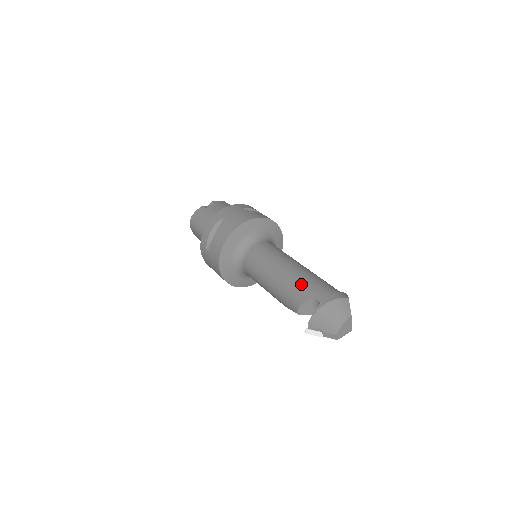
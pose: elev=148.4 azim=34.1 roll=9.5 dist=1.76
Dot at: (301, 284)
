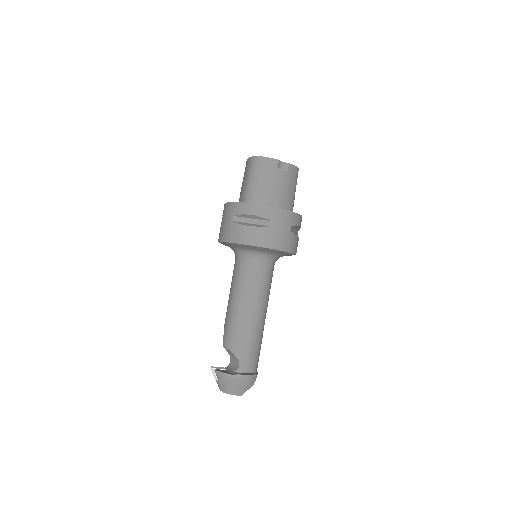
Dot at: (246, 341)
